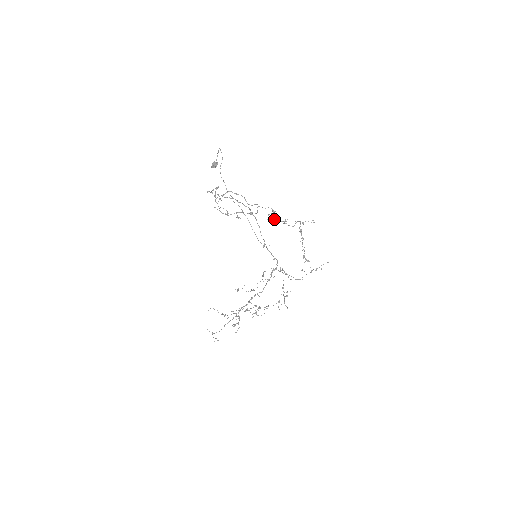
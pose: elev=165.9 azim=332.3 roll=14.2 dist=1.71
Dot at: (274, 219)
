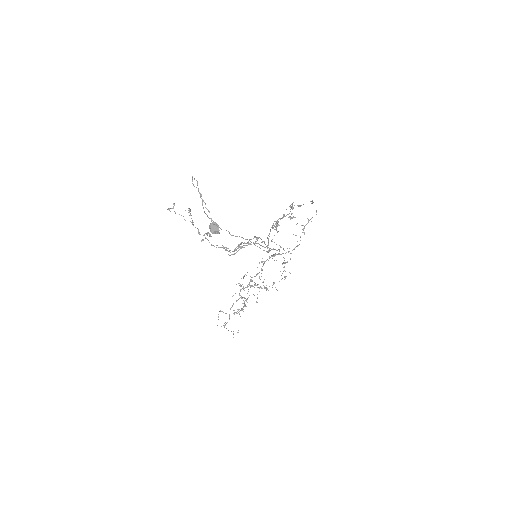
Dot at: occluded
